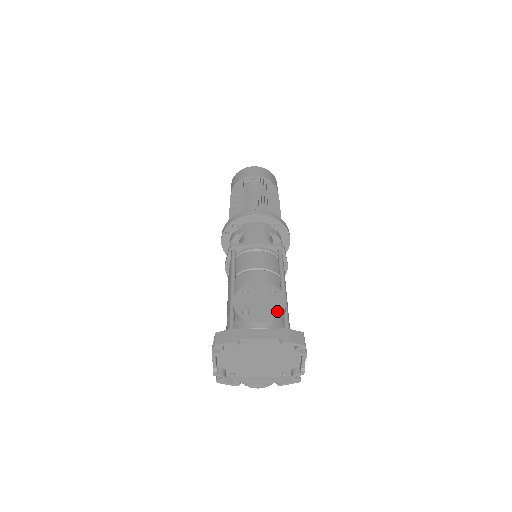
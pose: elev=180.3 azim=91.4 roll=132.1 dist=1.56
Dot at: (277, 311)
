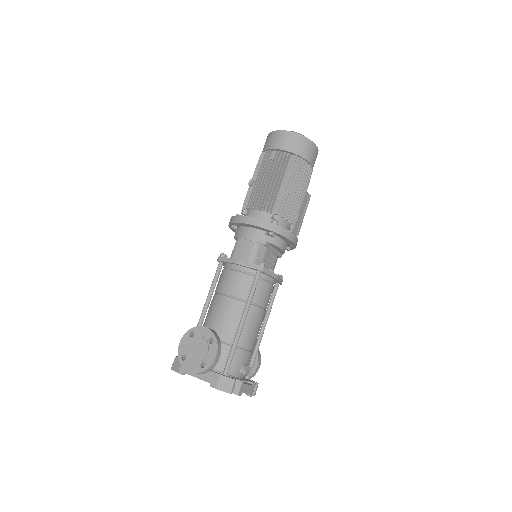
Dot at: (205, 365)
